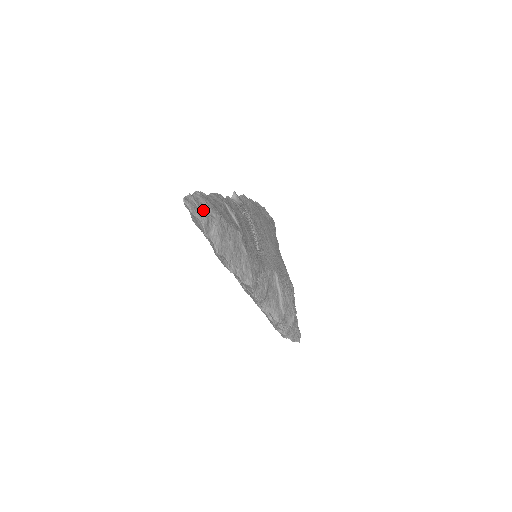
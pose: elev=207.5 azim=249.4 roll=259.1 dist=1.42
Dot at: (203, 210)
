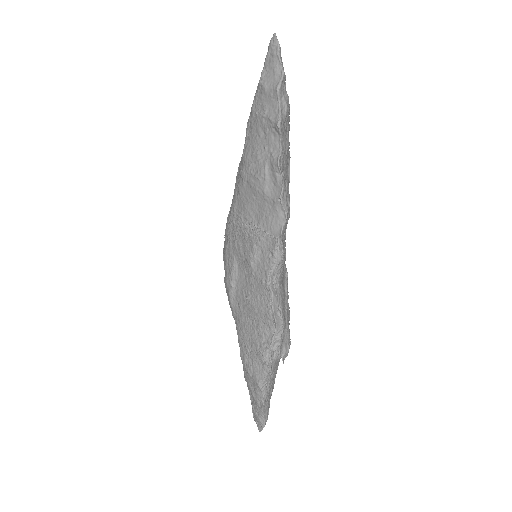
Dot at: occluded
